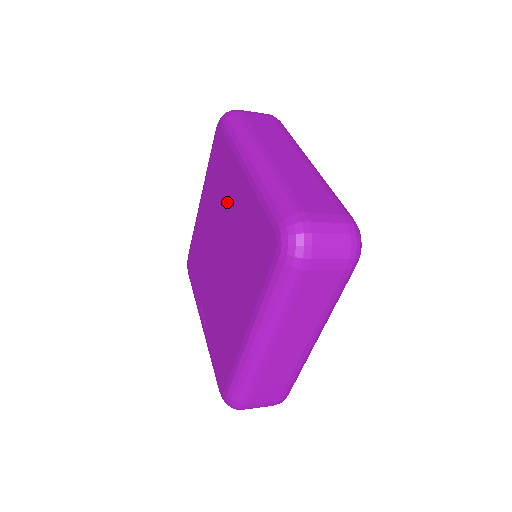
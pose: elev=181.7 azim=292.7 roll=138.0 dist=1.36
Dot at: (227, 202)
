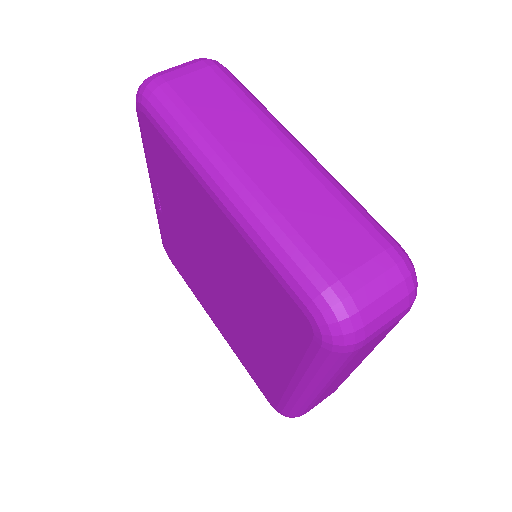
Dot at: (255, 323)
